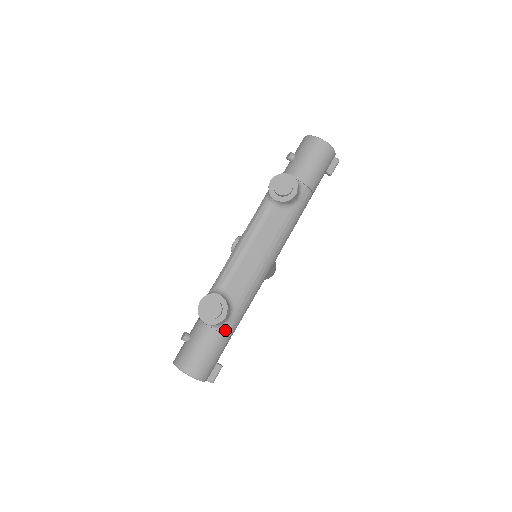
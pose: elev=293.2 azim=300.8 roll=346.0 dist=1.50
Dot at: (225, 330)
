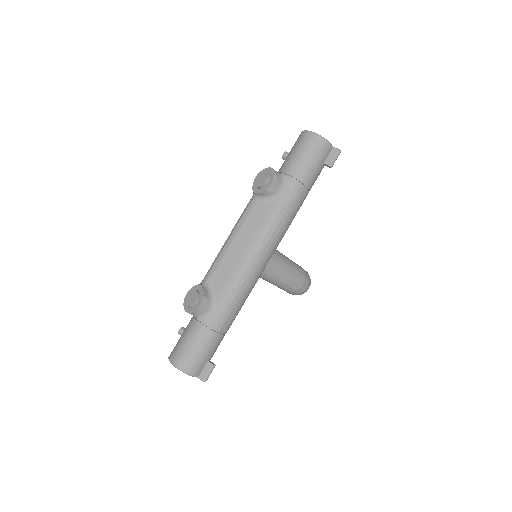
Dot at: (208, 322)
